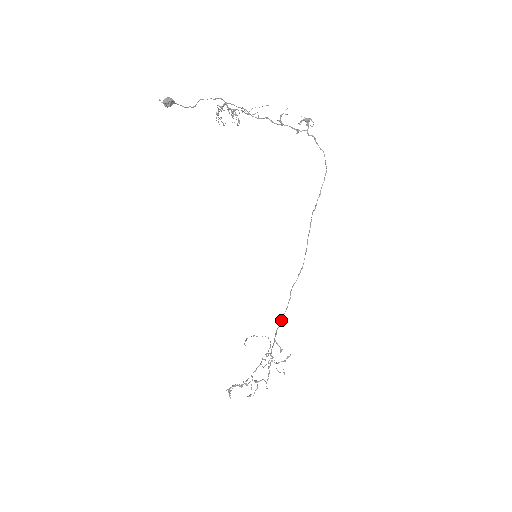
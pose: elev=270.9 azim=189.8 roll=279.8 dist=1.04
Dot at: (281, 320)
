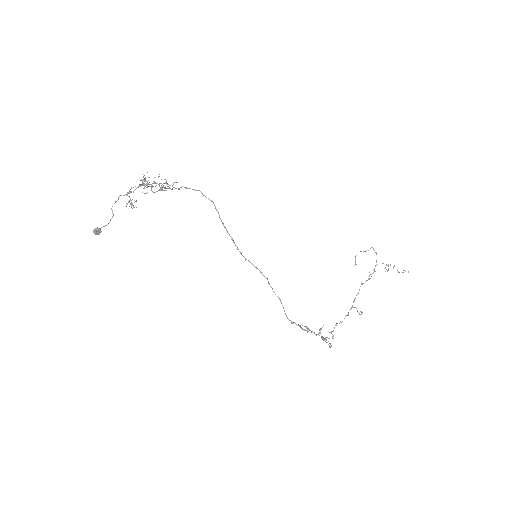
Dot at: (286, 316)
